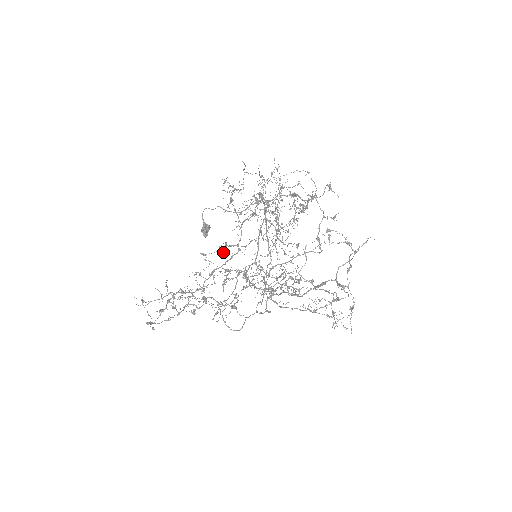
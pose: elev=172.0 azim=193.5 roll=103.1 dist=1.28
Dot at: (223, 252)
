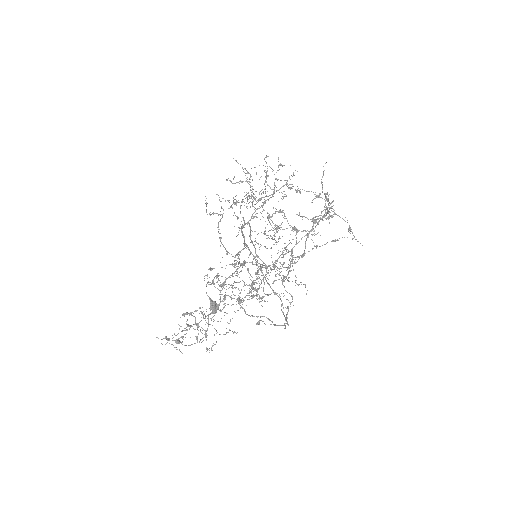
Dot at: (232, 292)
